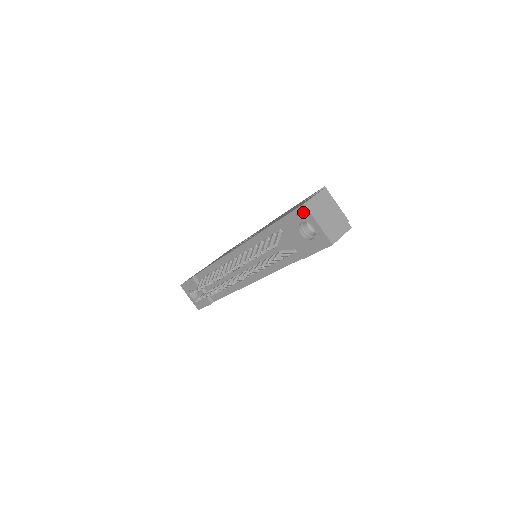
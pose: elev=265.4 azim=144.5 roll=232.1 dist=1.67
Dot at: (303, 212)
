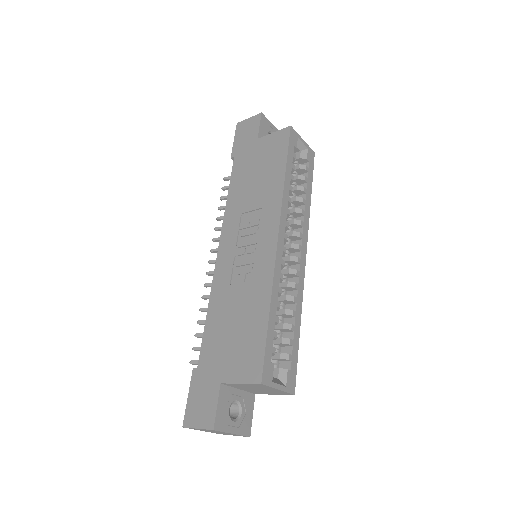
Dot at: occluded
